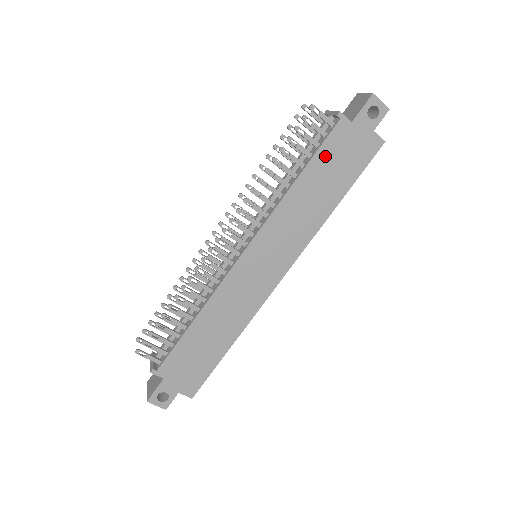
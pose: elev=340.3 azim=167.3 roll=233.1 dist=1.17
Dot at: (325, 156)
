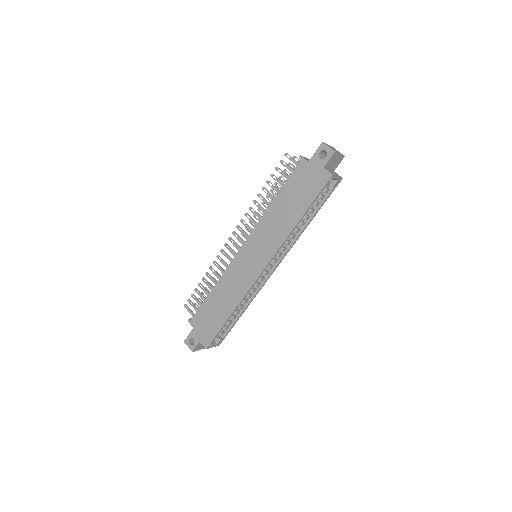
Dot at: (291, 185)
